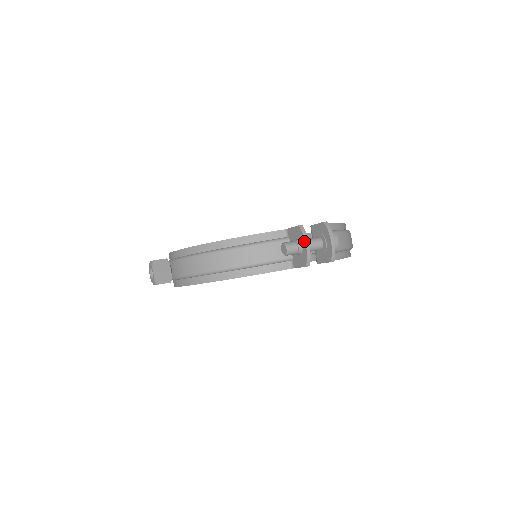
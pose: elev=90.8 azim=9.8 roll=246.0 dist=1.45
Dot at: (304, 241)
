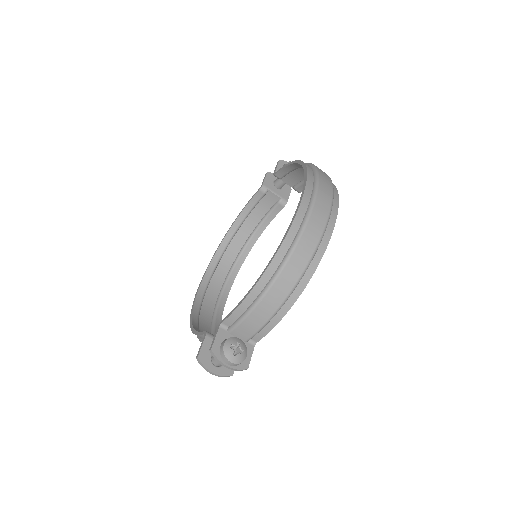
Dot at: (208, 371)
